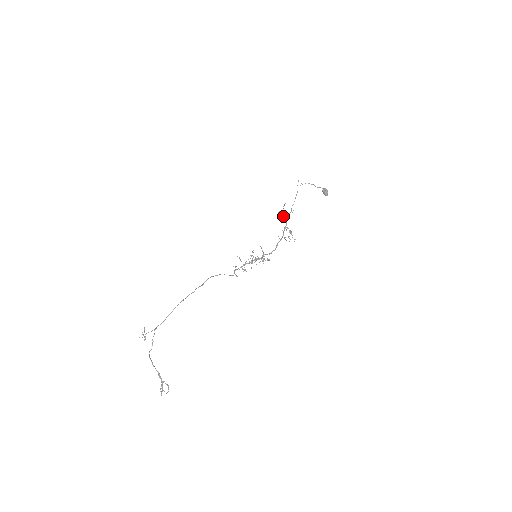
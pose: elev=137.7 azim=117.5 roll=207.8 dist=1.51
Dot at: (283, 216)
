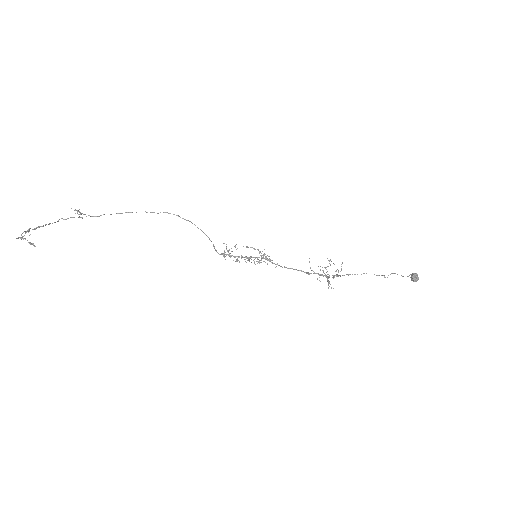
Dot at: (334, 276)
